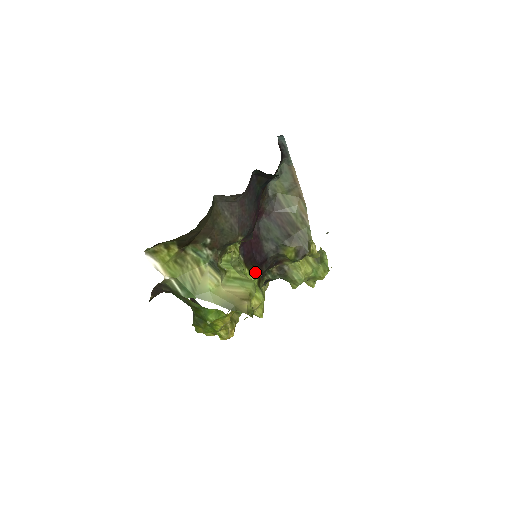
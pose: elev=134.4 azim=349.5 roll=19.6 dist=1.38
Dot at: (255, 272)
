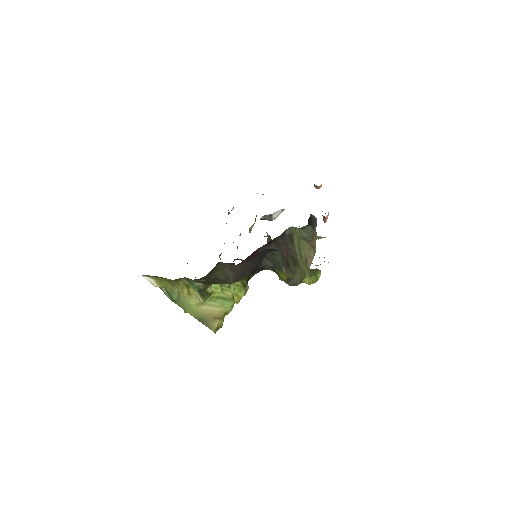
Dot at: (244, 280)
